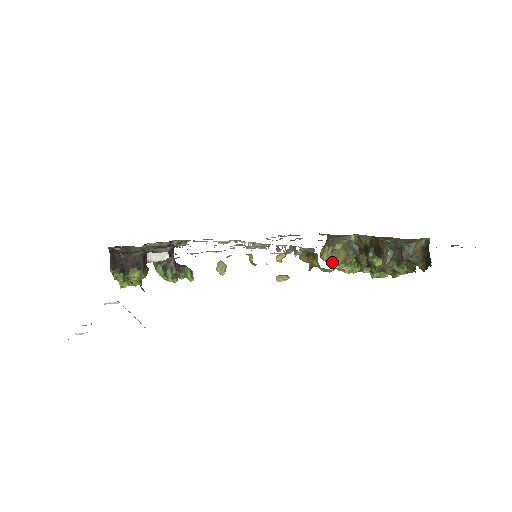
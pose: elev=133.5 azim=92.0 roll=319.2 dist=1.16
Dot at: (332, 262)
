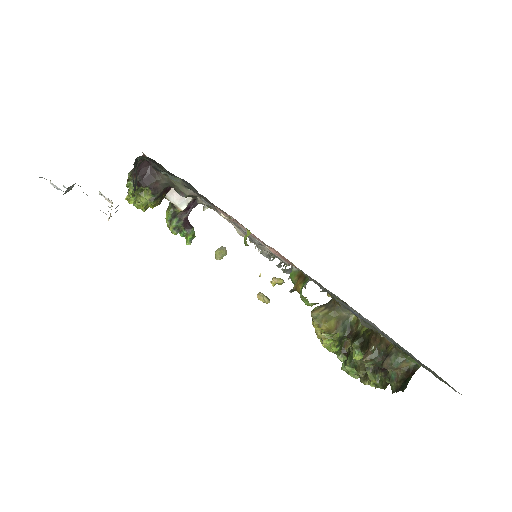
Dot at: (317, 322)
